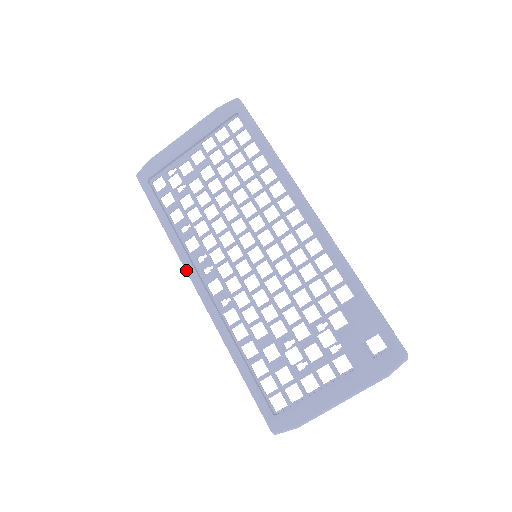
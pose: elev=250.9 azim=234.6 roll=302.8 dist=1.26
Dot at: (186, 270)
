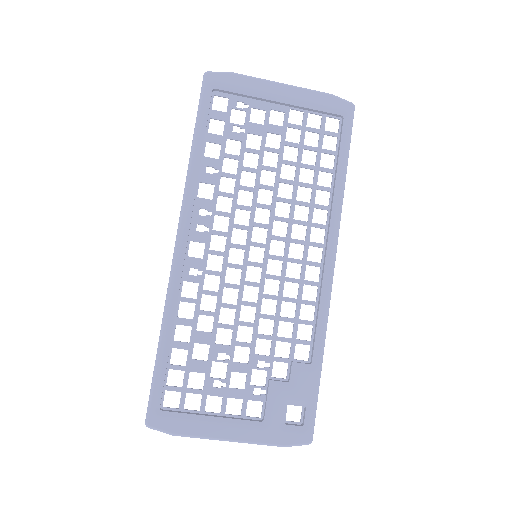
Dot at: (182, 210)
